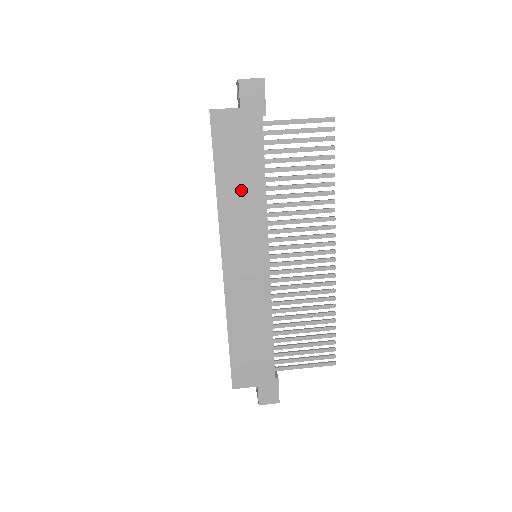
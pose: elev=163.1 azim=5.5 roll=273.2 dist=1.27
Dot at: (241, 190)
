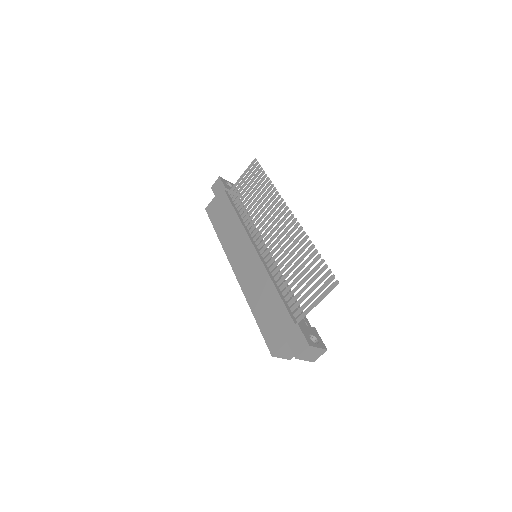
Dot at: (228, 227)
